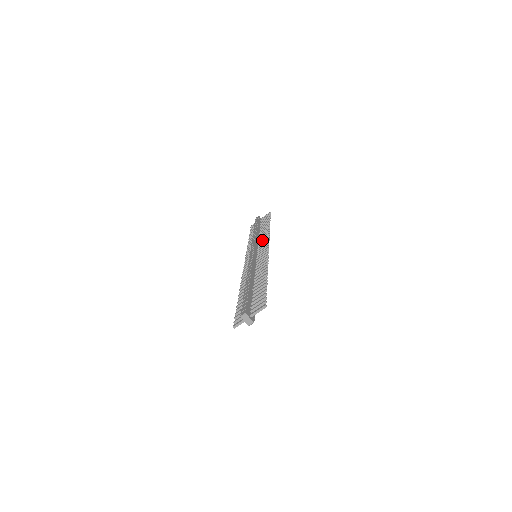
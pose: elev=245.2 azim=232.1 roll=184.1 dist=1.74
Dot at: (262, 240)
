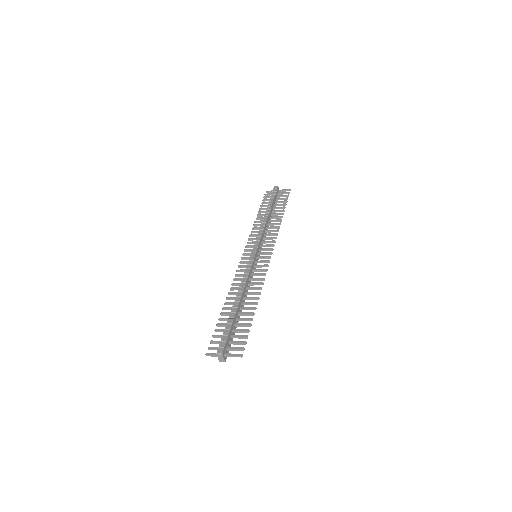
Dot at: (269, 234)
